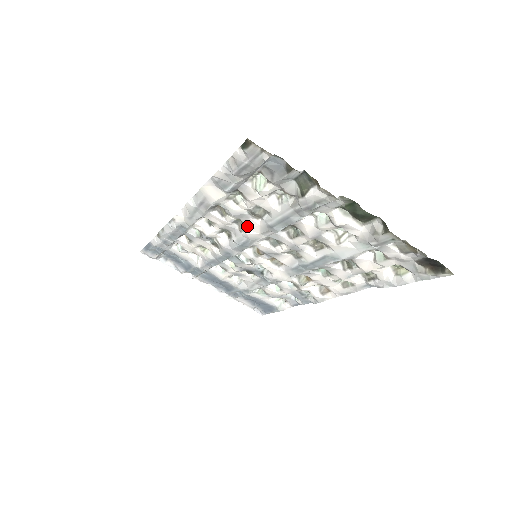
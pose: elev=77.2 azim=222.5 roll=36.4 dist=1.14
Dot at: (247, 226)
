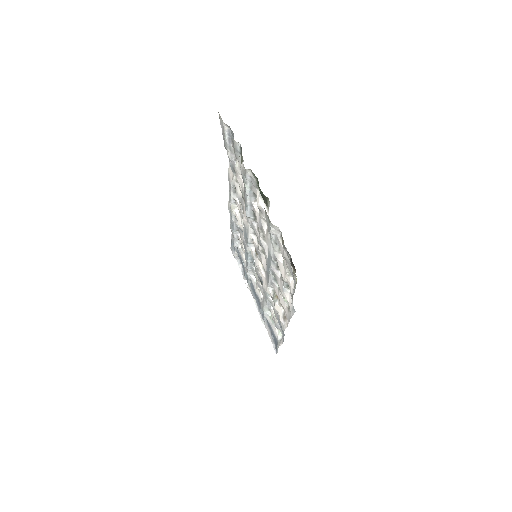
Dot at: (244, 212)
